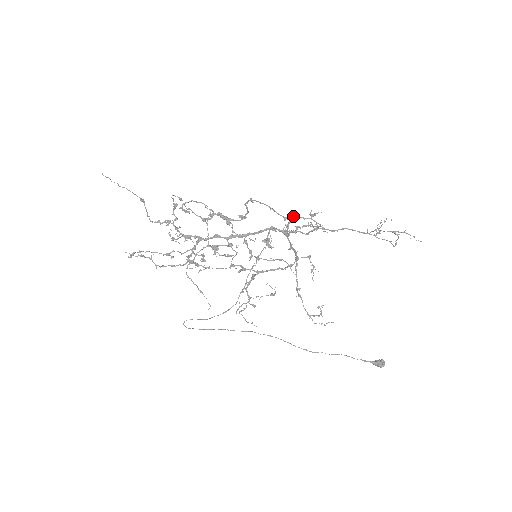
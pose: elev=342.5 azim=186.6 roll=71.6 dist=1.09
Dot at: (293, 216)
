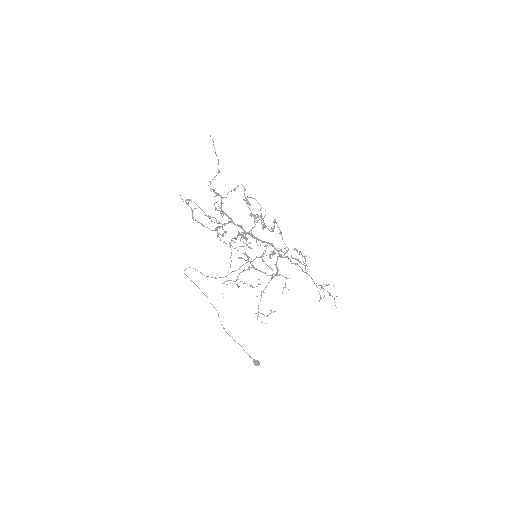
Dot at: (300, 251)
